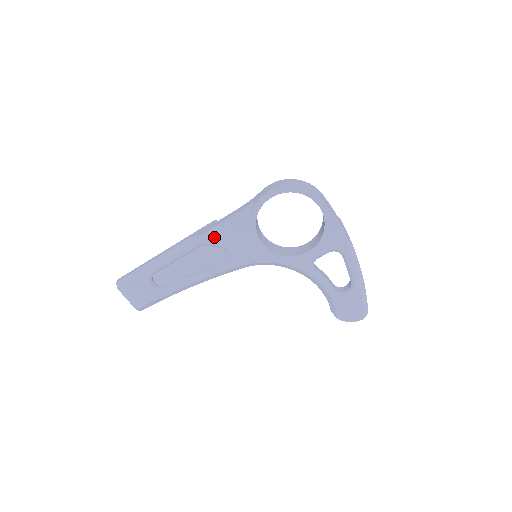
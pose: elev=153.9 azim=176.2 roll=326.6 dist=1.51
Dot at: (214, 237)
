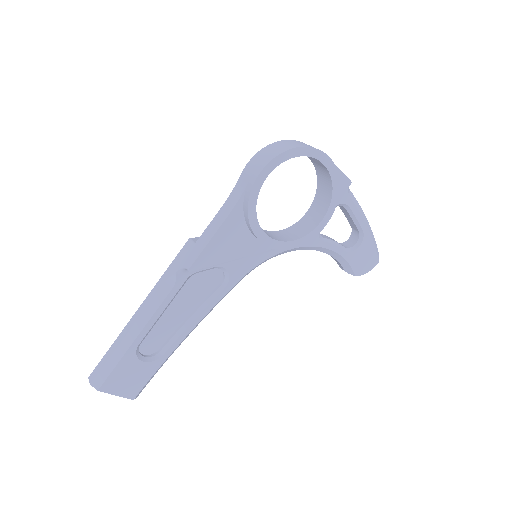
Dot at: (208, 260)
